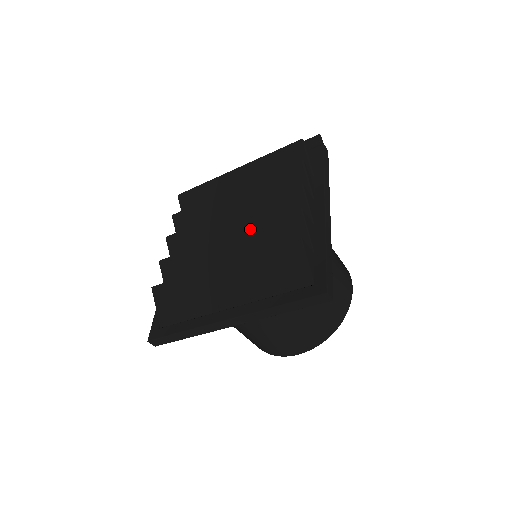
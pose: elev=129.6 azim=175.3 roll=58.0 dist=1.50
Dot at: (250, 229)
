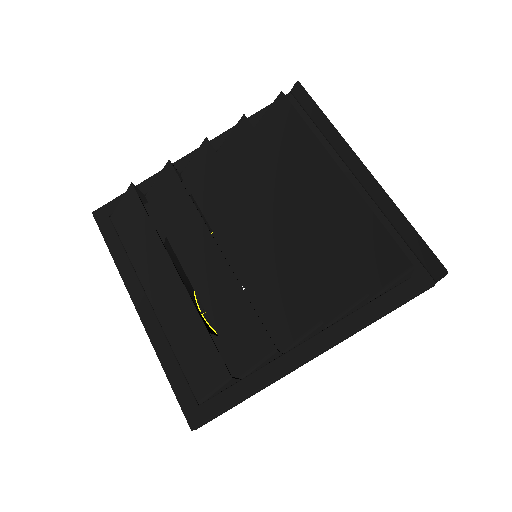
Dot at: (236, 282)
